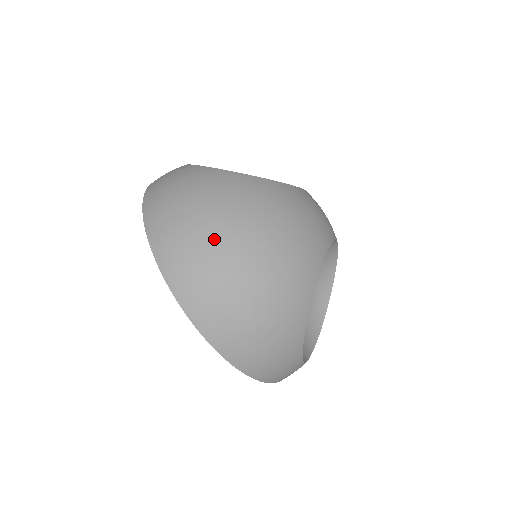
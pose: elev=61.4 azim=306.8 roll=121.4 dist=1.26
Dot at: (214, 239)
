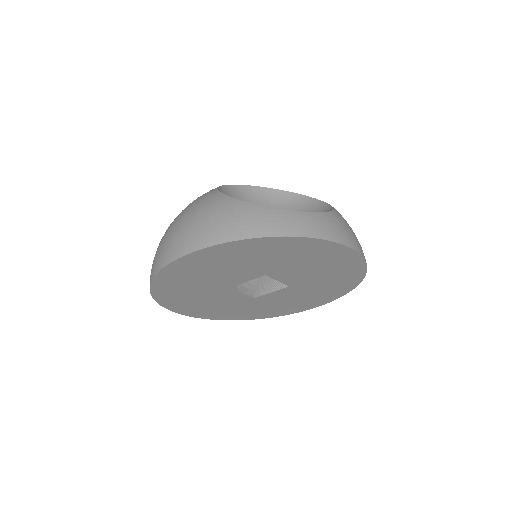
Dot at: occluded
